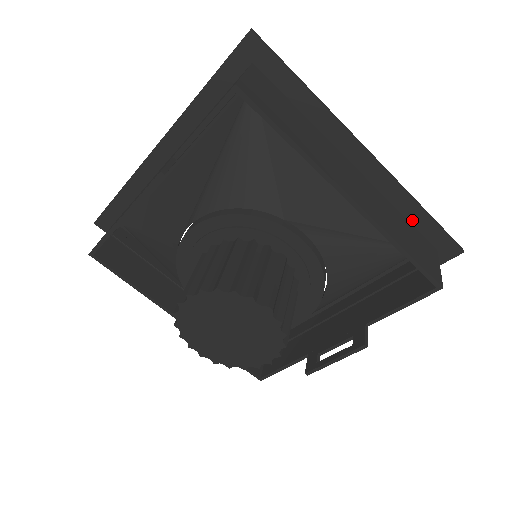
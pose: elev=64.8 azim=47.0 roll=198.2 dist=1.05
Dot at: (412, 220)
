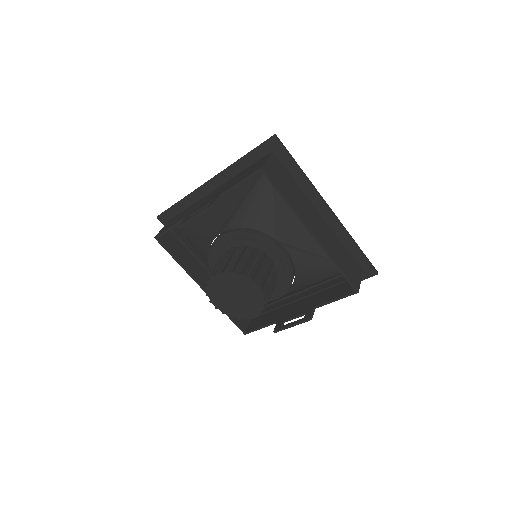
Dot at: (350, 251)
